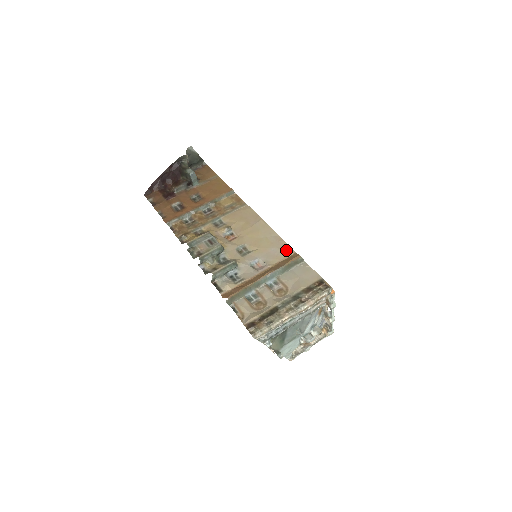
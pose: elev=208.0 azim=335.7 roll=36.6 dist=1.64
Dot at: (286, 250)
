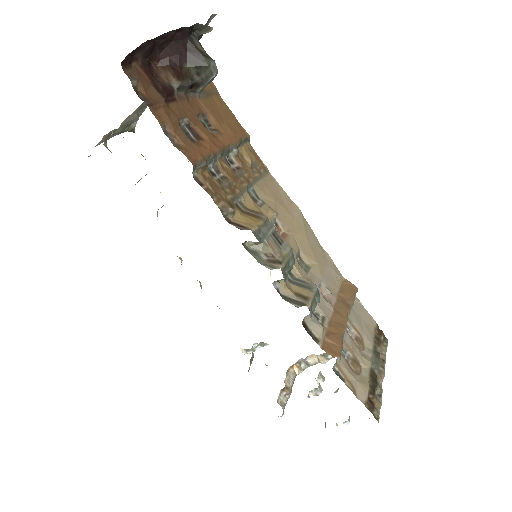
Dot at: (337, 272)
